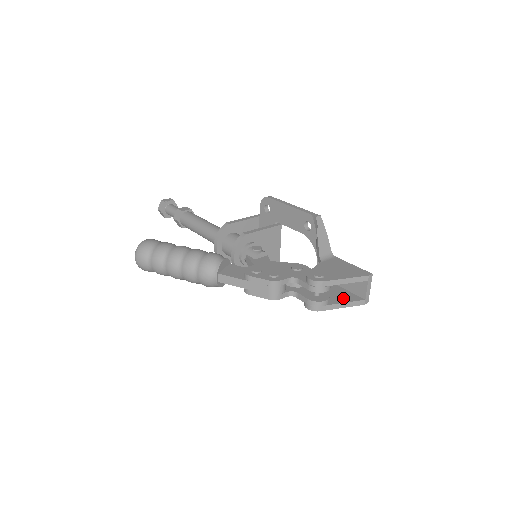
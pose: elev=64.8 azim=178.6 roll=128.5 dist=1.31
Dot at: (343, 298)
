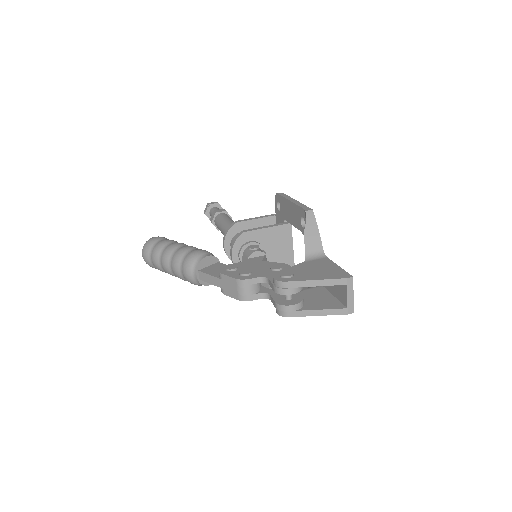
Dot at: (322, 304)
